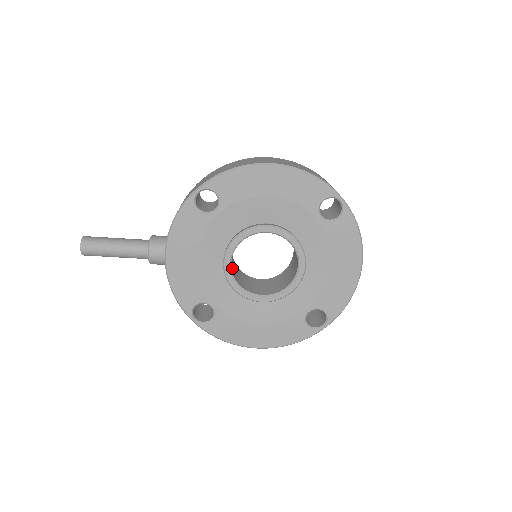
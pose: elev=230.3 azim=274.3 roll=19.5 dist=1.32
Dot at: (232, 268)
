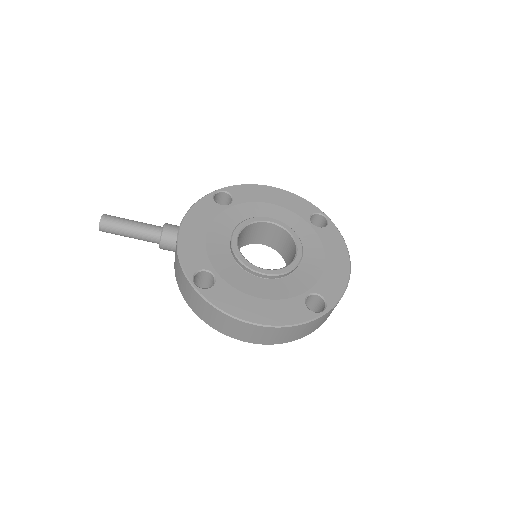
Dot at: occluded
